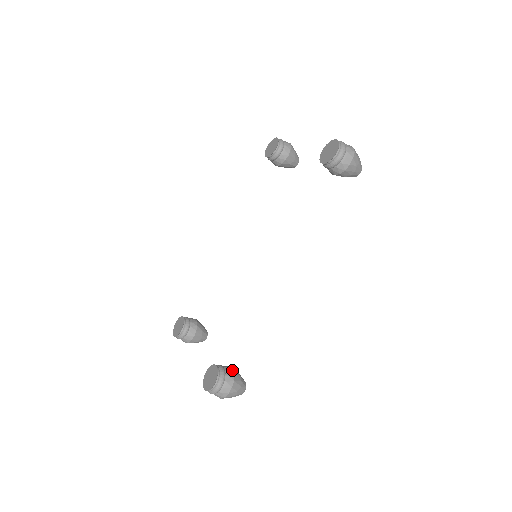
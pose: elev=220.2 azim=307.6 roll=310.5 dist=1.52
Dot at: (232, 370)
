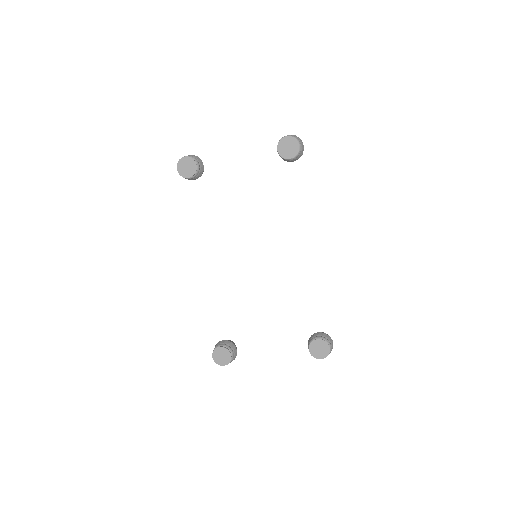
Dot at: (322, 333)
